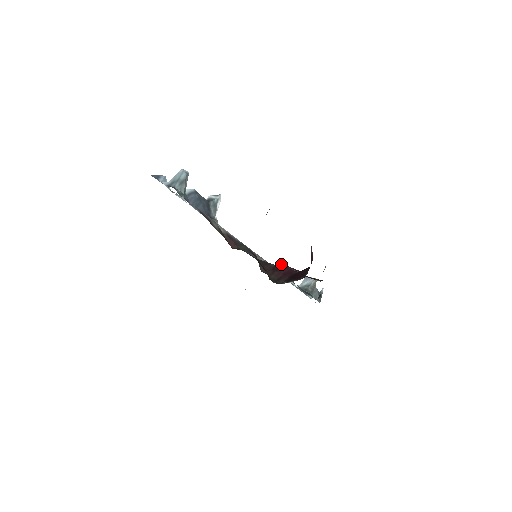
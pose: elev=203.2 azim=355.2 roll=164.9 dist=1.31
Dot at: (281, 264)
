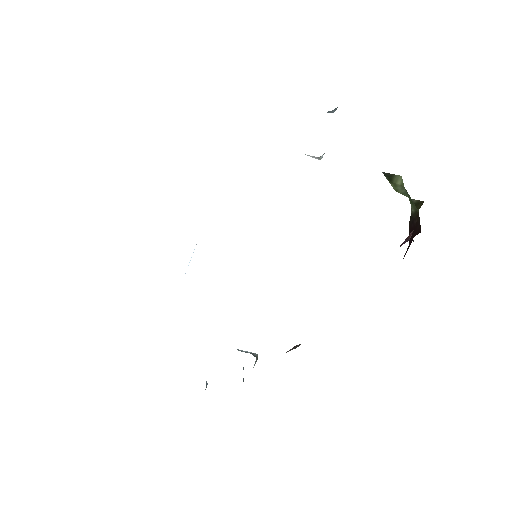
Dot at: occluded
